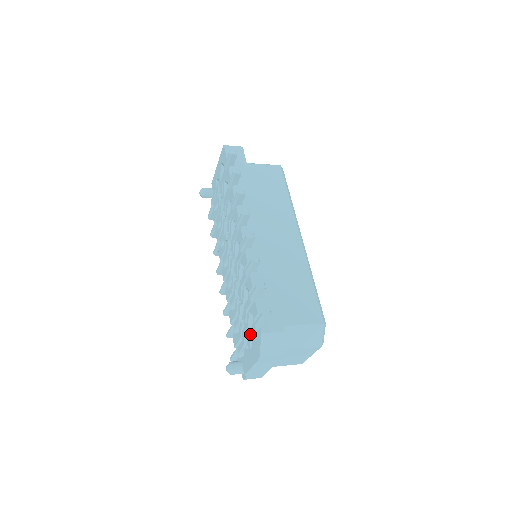
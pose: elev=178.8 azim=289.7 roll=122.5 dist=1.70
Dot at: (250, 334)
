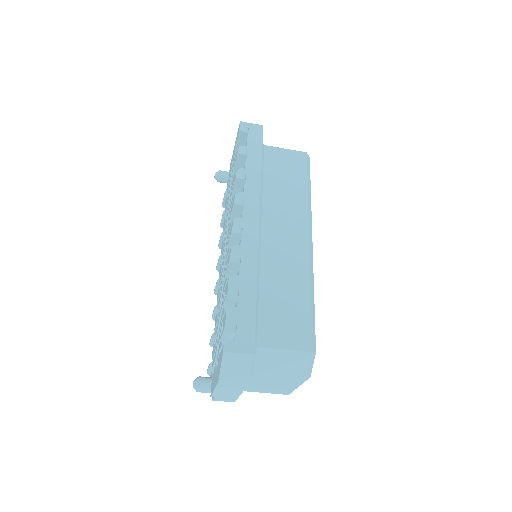
Dot at: (219, 349)
